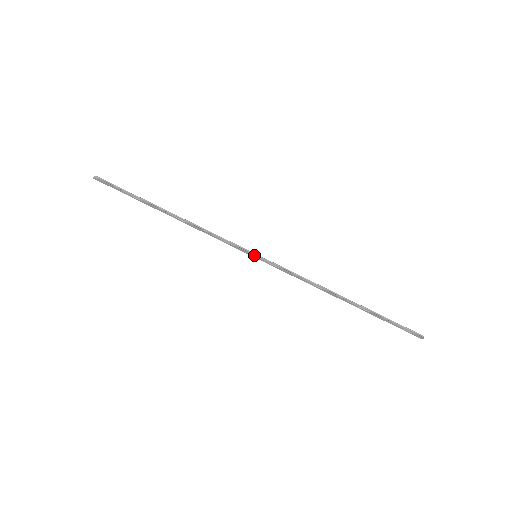
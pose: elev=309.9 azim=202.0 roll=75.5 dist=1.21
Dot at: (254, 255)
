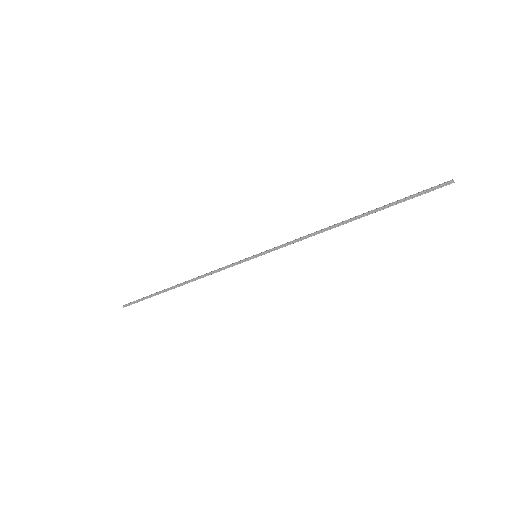
Dot at: occluded
